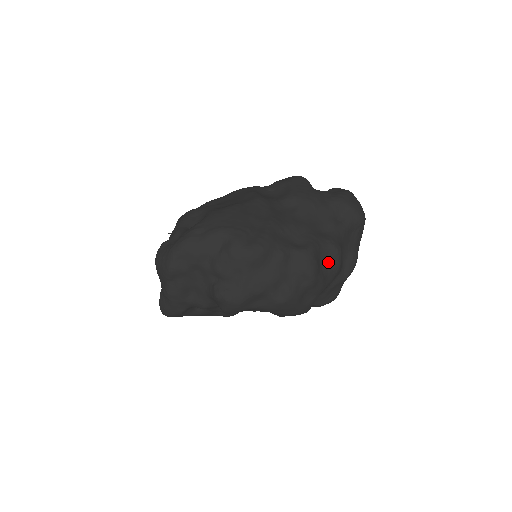
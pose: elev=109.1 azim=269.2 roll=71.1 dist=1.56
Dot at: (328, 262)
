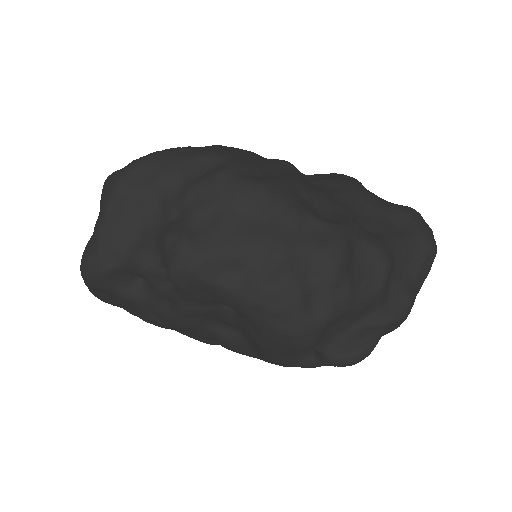
Dot at: (366, 268)
